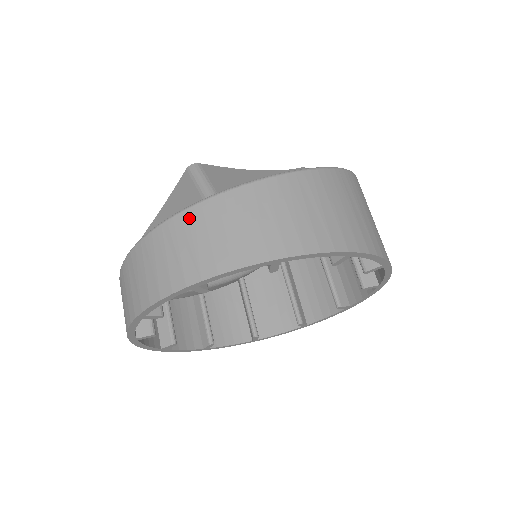
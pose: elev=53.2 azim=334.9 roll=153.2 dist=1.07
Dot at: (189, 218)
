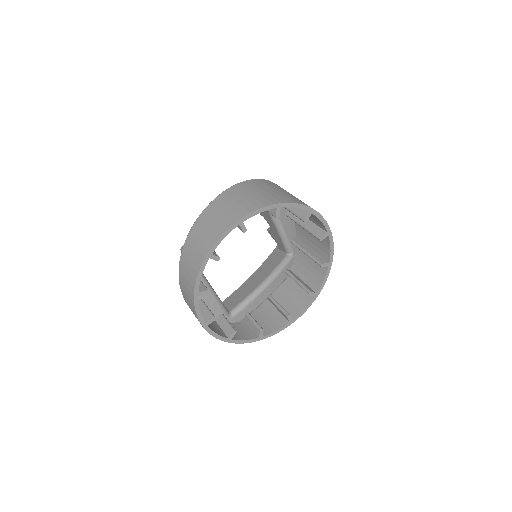
Dot at: (181, 271)
